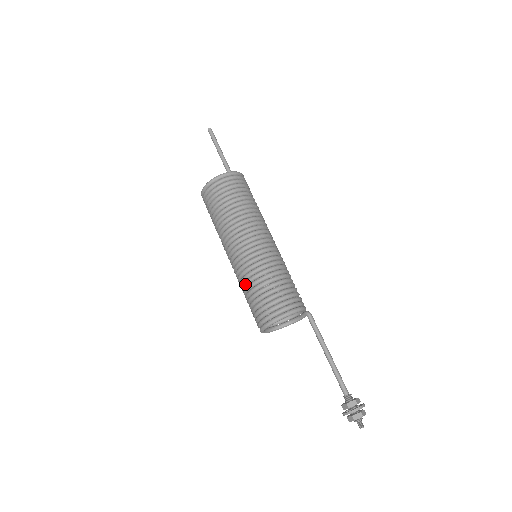
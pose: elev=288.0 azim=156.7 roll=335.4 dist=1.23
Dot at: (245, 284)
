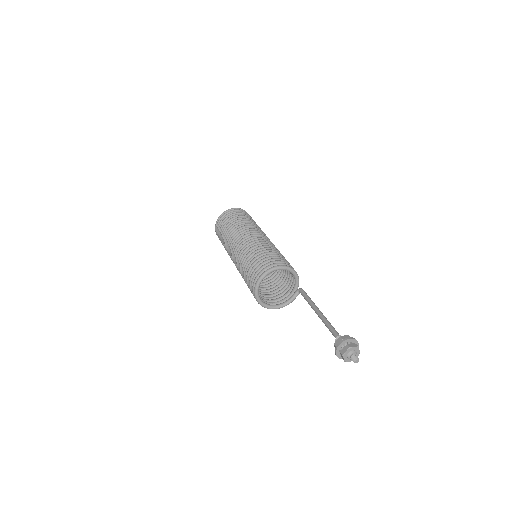
Dot at: (248, 254)
